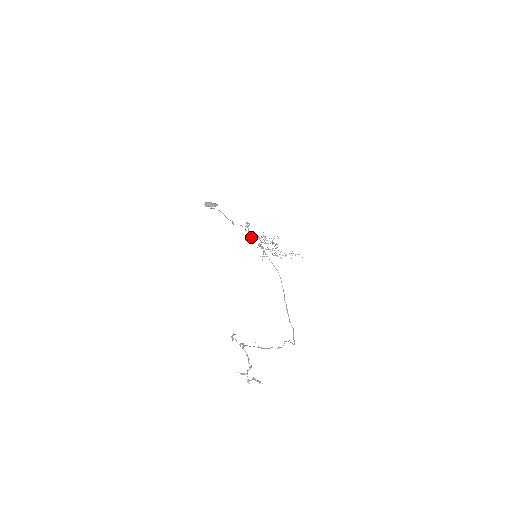
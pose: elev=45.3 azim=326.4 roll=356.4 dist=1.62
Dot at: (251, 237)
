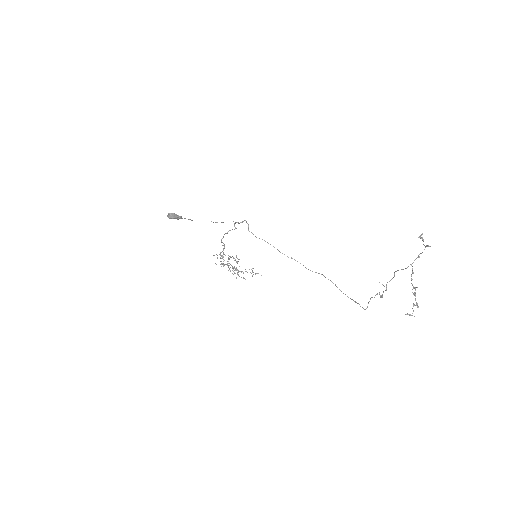
Dot at: (221, 252)
